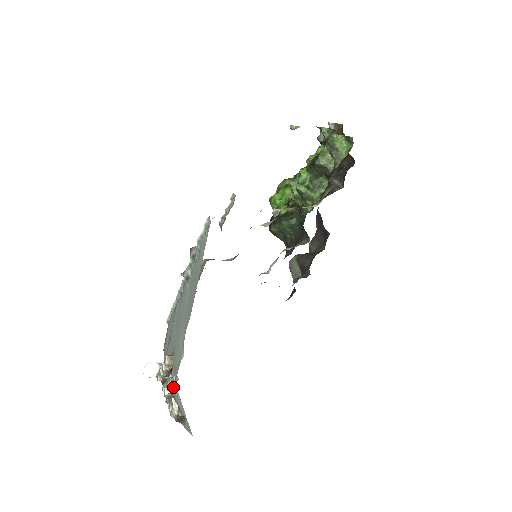
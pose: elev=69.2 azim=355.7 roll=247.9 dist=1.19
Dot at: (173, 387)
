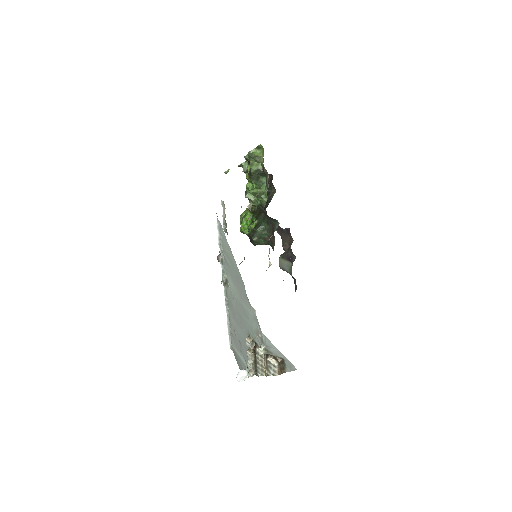
Dot at: (263, 341)
